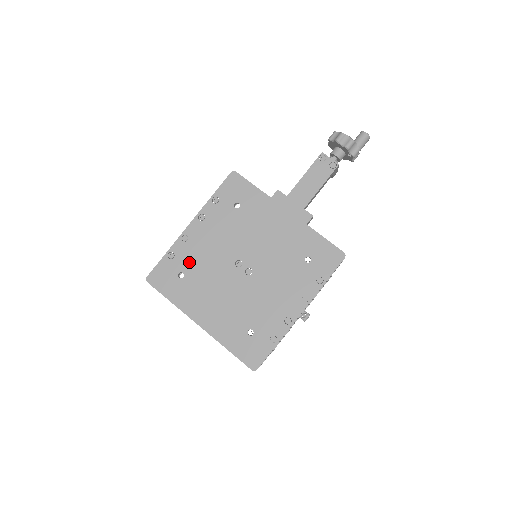
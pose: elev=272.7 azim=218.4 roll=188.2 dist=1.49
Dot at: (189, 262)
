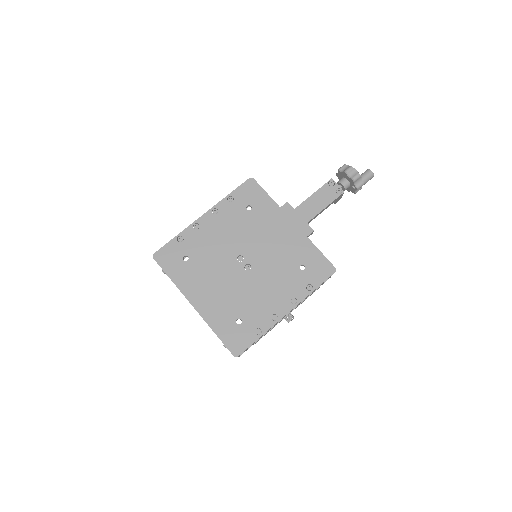
Dot at: (196, 248)
